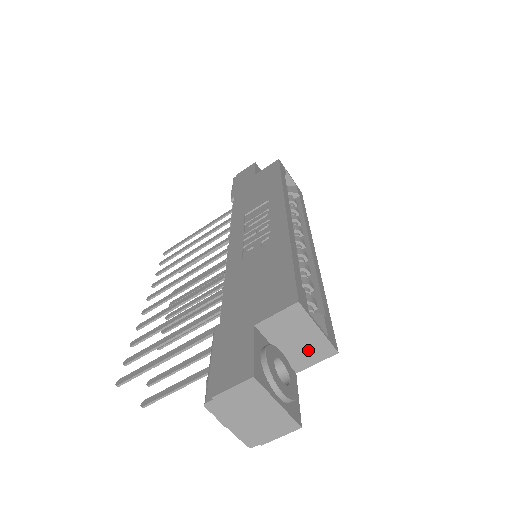
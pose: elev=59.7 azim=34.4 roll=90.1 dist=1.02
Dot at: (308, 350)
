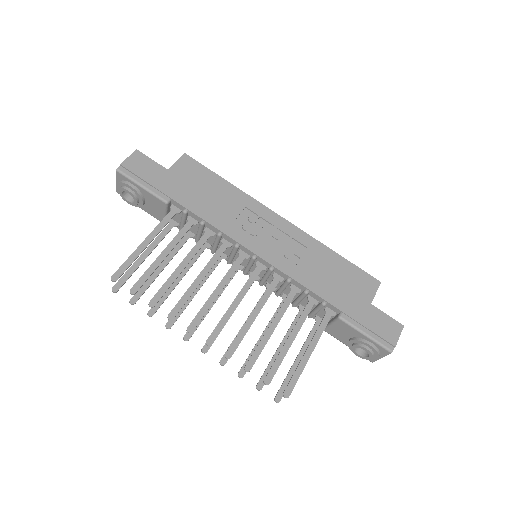
Dot at: occluded
